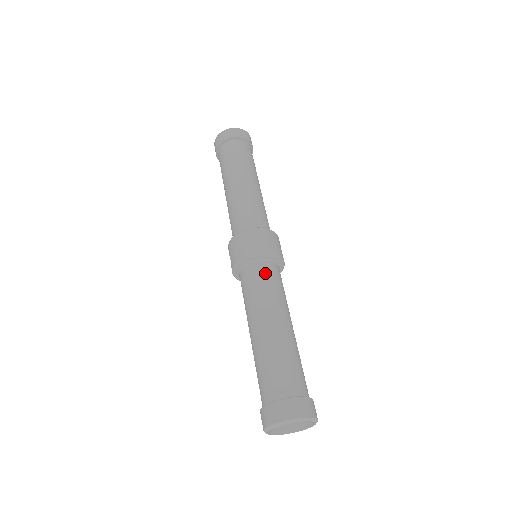
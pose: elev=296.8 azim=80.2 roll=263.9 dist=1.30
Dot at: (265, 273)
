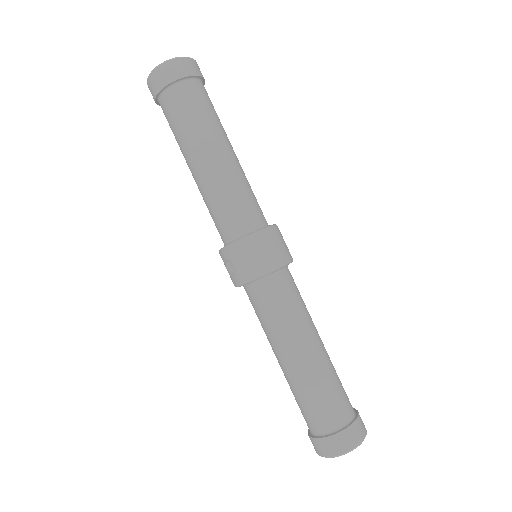
Dot at: (288, 286)
